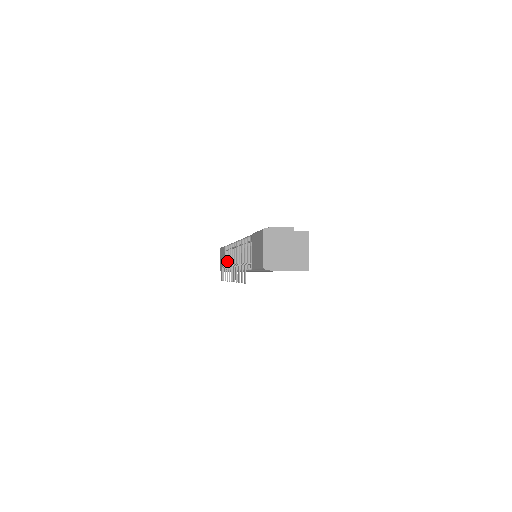
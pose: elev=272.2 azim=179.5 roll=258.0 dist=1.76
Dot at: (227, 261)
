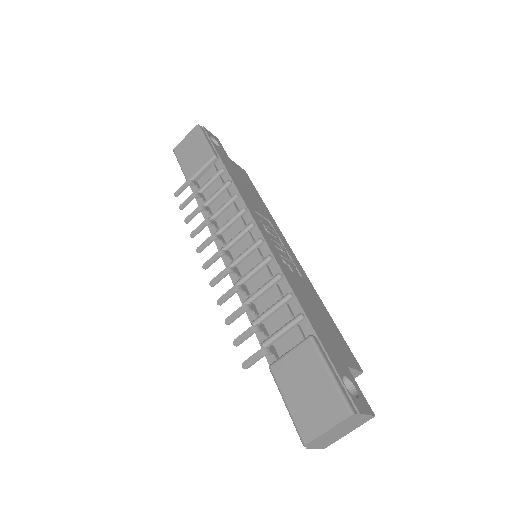
Dot at: (200, 175)
